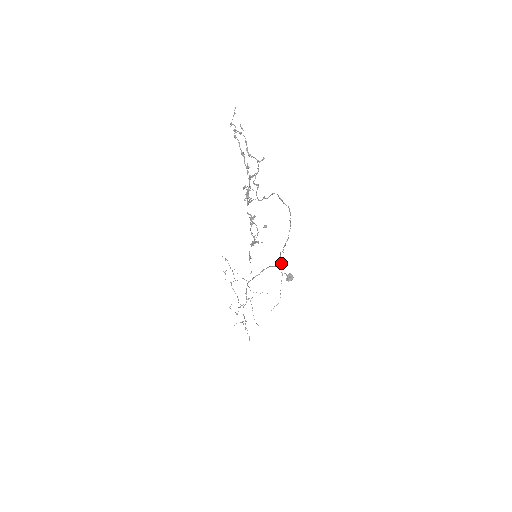
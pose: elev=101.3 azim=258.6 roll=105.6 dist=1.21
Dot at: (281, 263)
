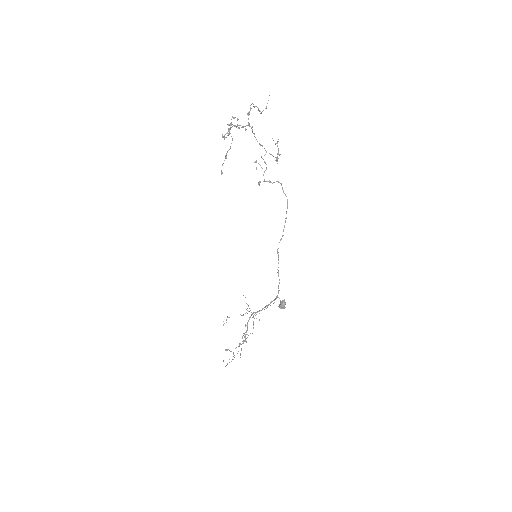
Dot at: occluded
